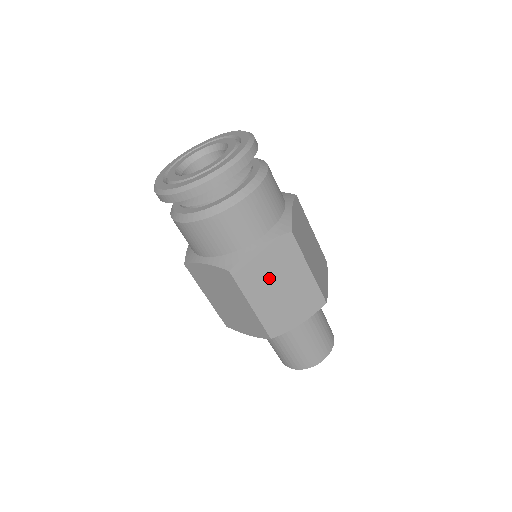
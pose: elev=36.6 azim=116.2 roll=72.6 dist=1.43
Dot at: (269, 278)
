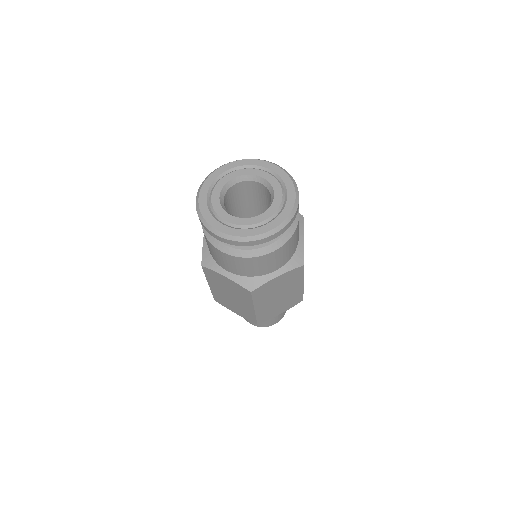
Dot at: (275, 292)
